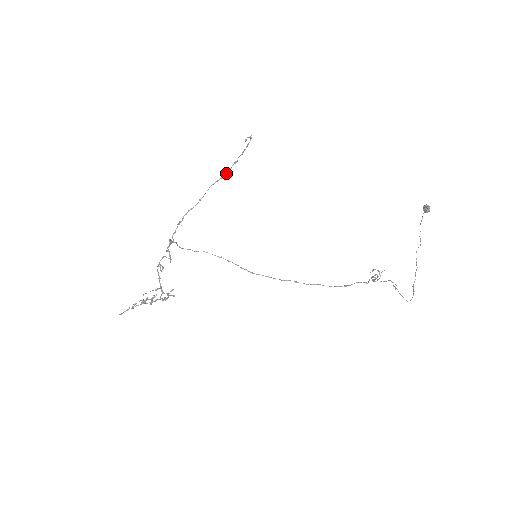
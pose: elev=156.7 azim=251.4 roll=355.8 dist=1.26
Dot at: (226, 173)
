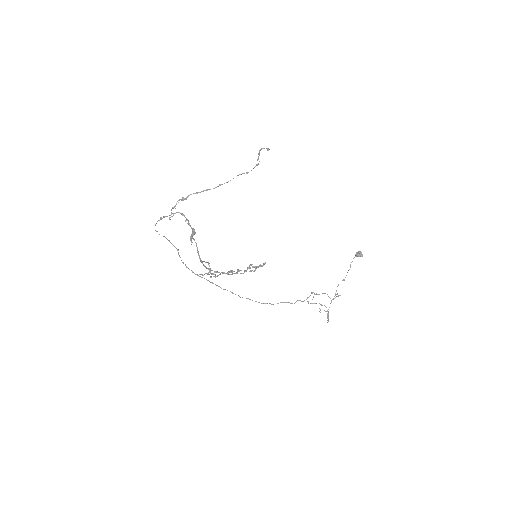
Dot at: (251, 170)
